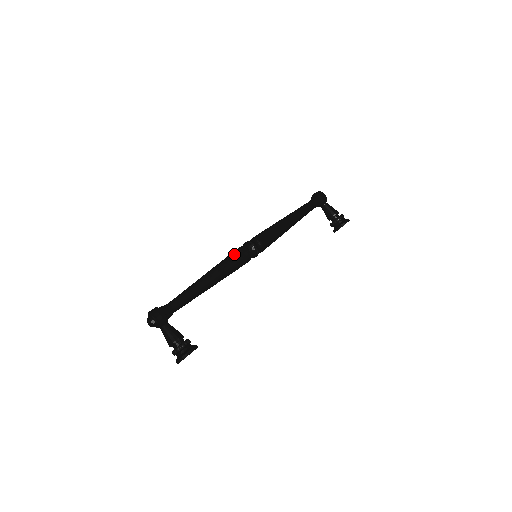
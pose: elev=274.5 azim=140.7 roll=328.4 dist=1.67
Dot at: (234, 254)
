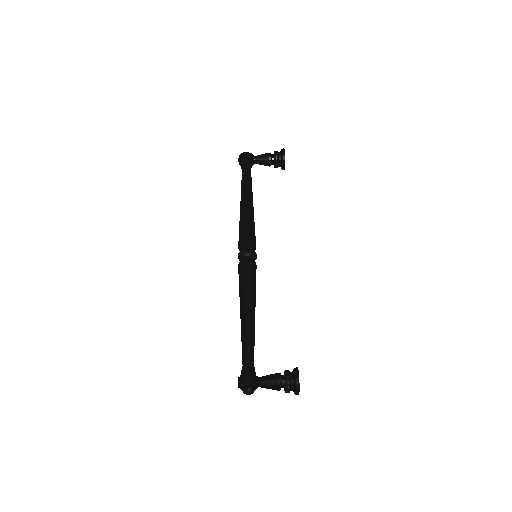
Dot at: (241, 275)
